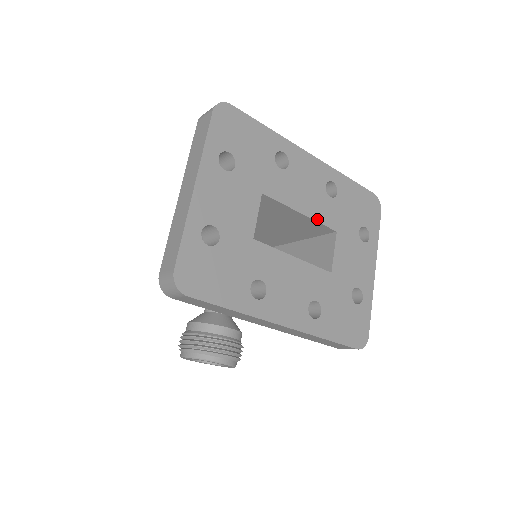
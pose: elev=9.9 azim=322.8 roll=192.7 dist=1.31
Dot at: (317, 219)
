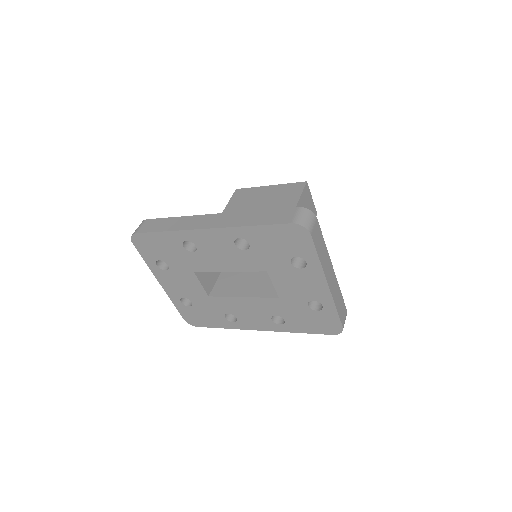
Dot at: (243, 270)
